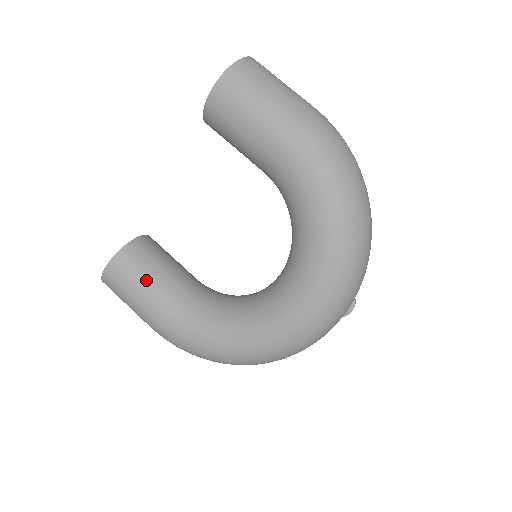
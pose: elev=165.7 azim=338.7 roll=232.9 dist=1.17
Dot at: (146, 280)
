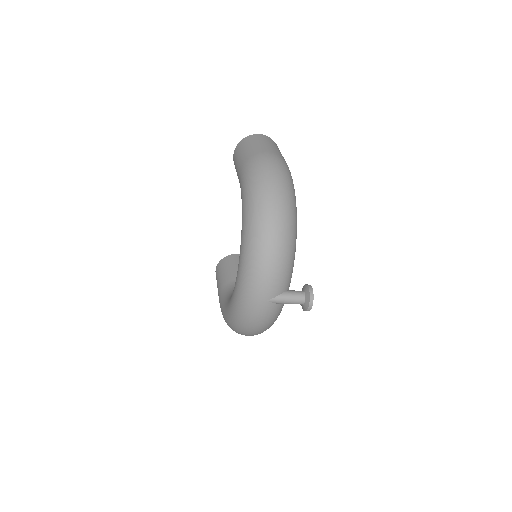
Dot at: (222, 275)
